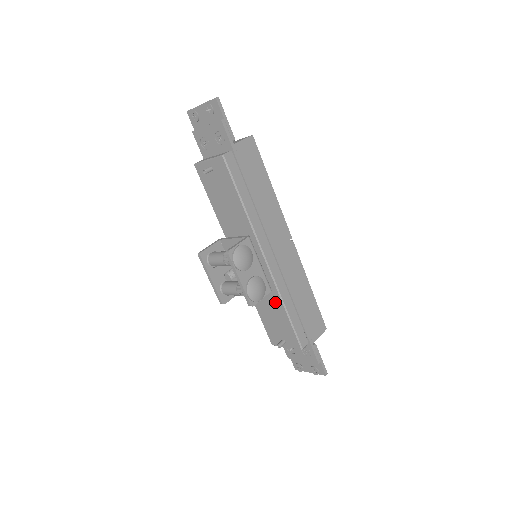
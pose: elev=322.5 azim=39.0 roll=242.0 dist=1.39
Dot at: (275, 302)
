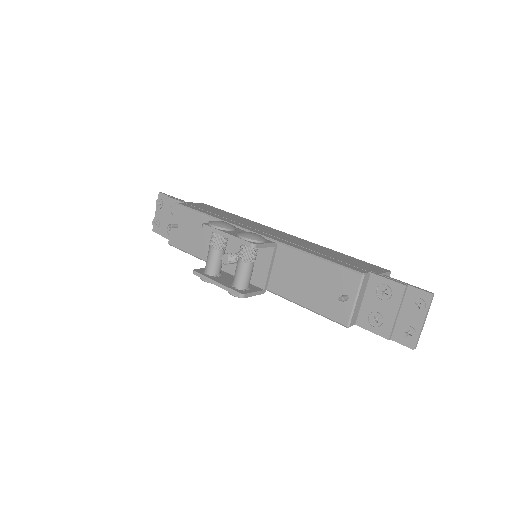
Dot at: (296, 262)
